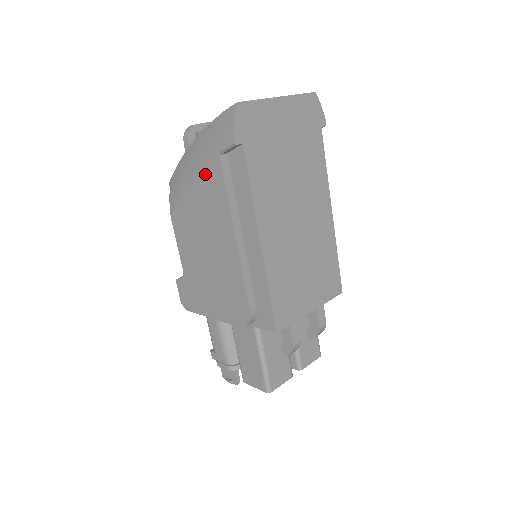
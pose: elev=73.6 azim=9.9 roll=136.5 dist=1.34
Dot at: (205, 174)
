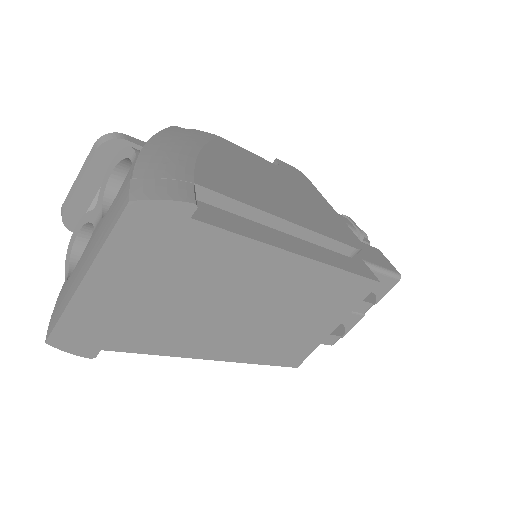
Dot at: occluded
